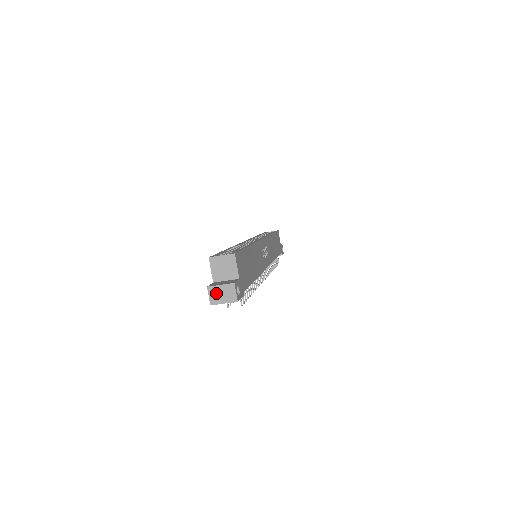
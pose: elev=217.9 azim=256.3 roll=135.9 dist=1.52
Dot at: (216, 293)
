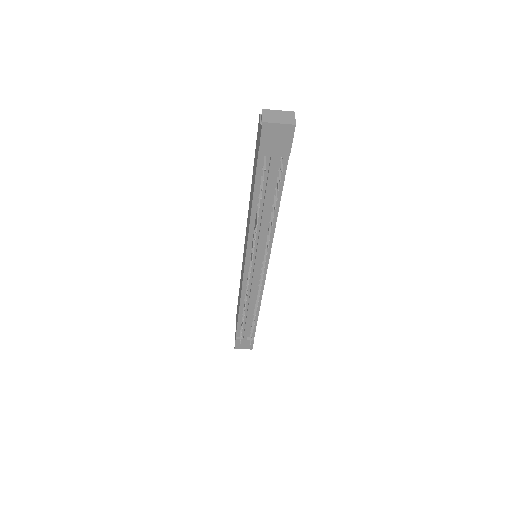
Dot at: (272, 115)
